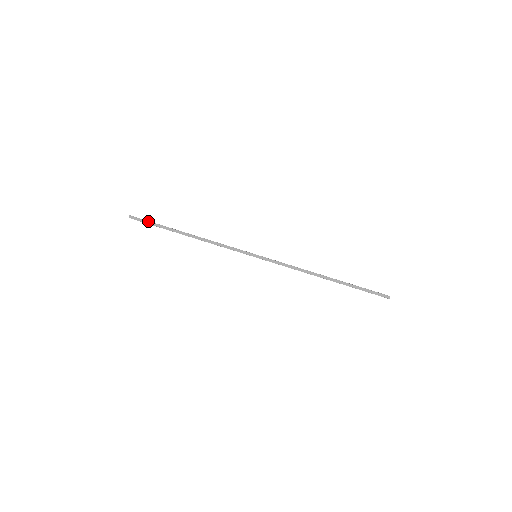
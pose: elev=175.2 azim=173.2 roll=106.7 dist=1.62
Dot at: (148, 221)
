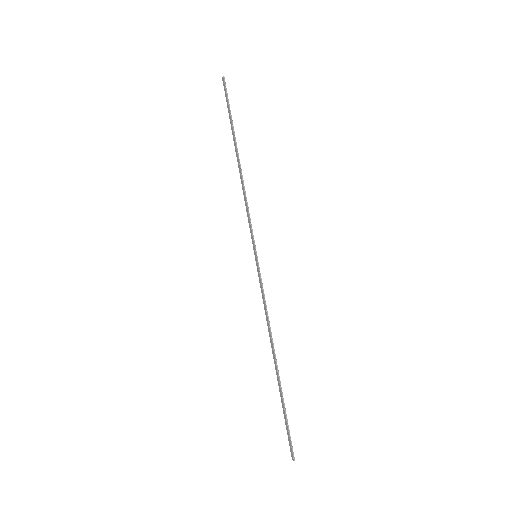
Dot at: (228, 101)
